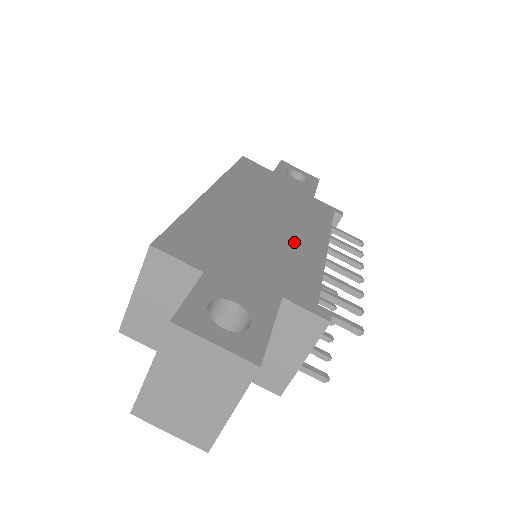
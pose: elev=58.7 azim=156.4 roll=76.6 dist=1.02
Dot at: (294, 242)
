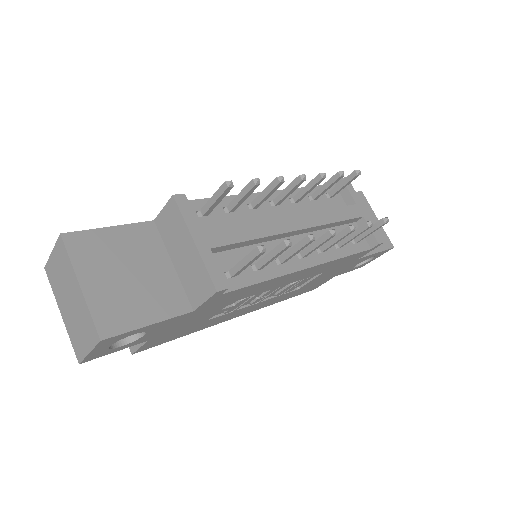
Dot at: occluded
